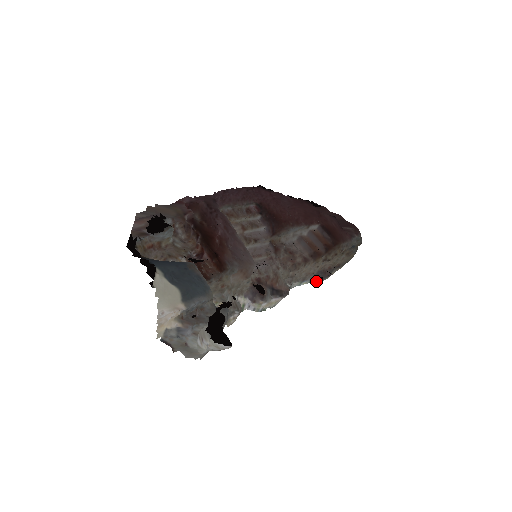
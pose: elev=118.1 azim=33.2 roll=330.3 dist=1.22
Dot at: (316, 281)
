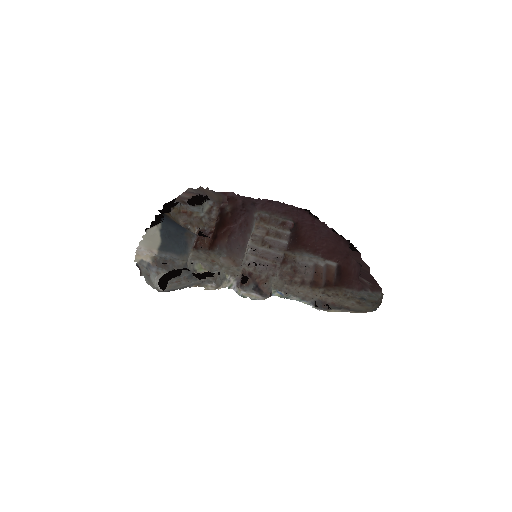
Dot at: (315, 307)
